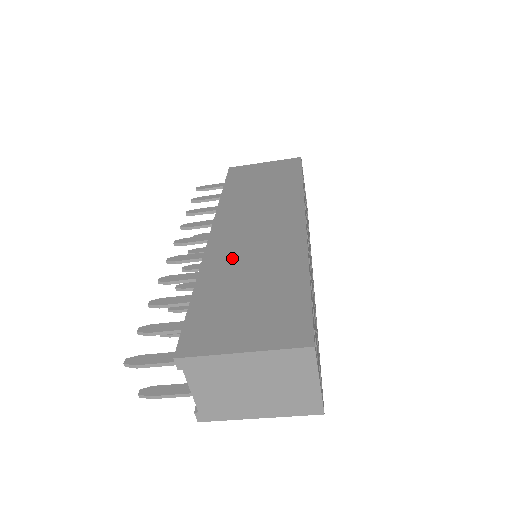
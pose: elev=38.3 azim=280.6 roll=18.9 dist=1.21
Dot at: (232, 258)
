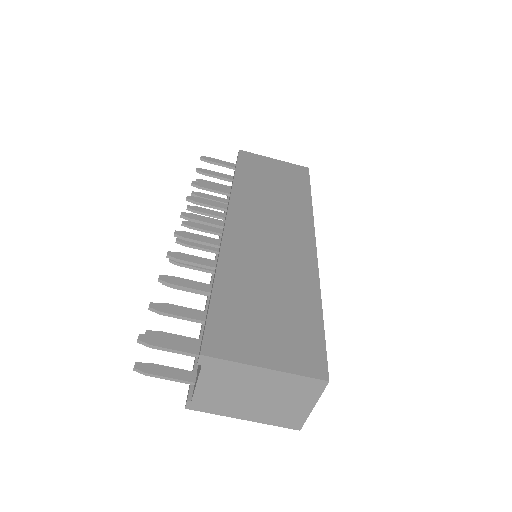
Dot at: (249, 260)
